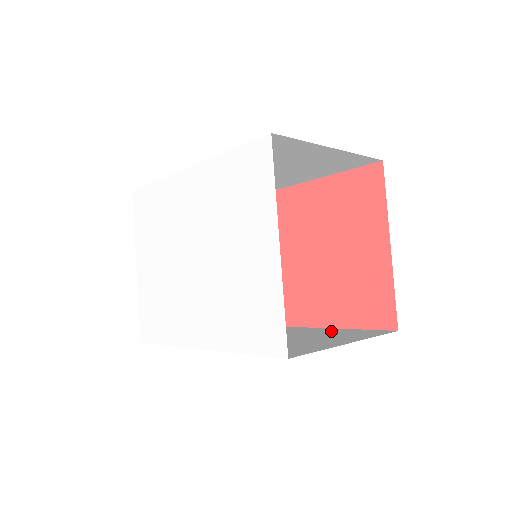
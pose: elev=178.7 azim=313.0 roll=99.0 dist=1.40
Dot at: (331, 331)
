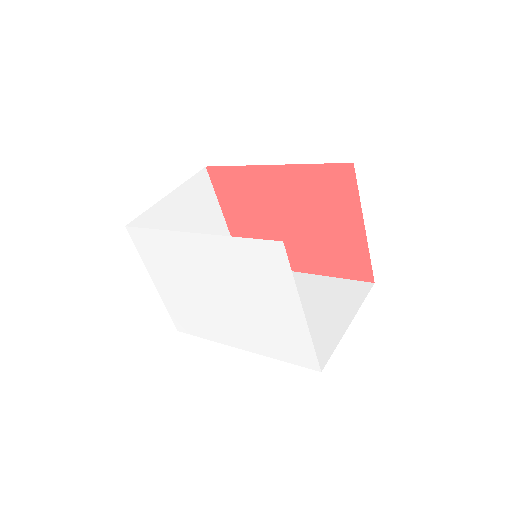
Dot at: (323, 286)
